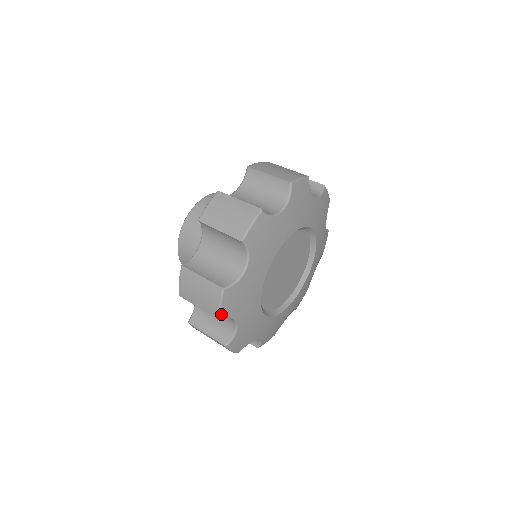
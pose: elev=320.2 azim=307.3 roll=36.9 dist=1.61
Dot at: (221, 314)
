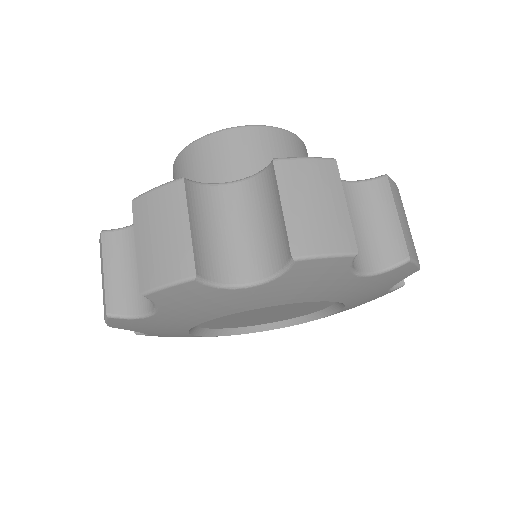
Dot at: occluded
